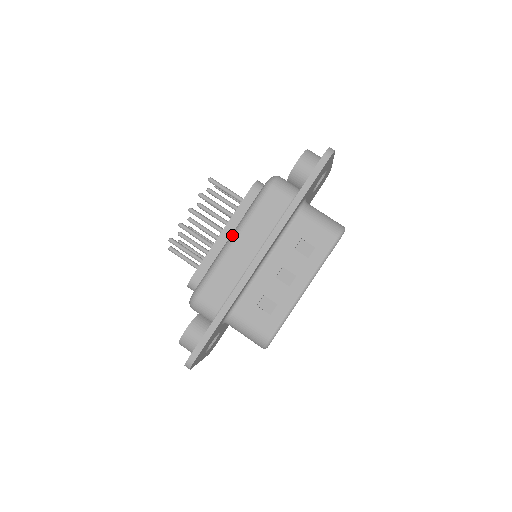
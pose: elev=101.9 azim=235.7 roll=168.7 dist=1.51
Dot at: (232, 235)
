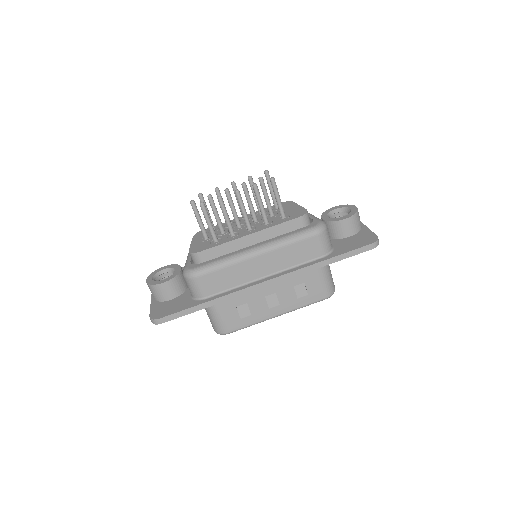
Dot at: (260, 248)
